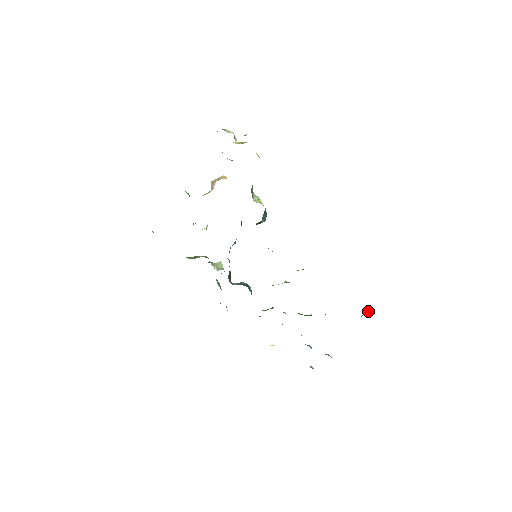
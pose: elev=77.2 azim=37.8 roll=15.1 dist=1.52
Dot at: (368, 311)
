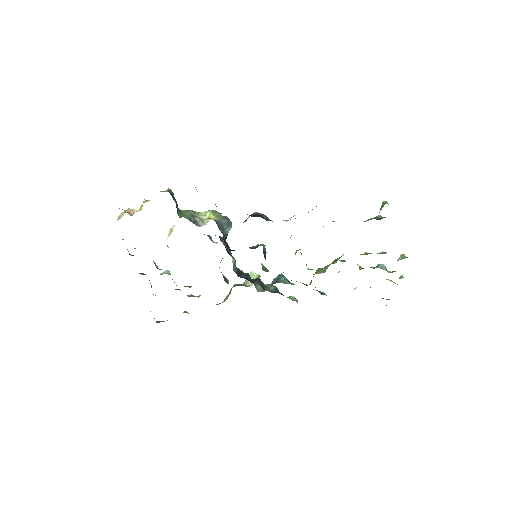
Dot at: occluded
